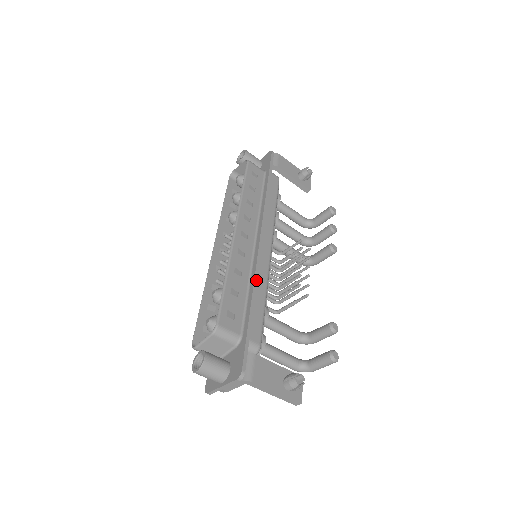
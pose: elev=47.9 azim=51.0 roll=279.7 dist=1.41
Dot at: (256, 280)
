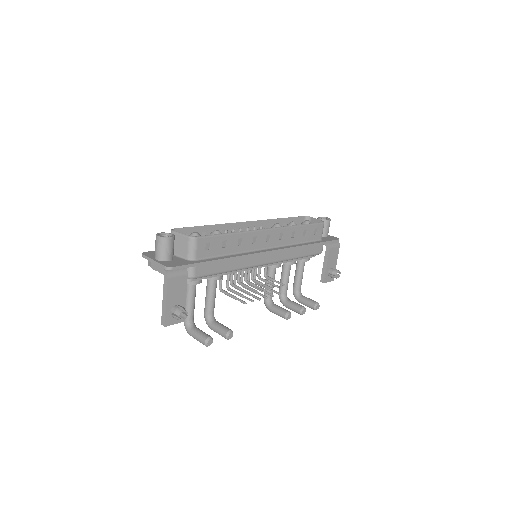
Dot at: (240, 257)
